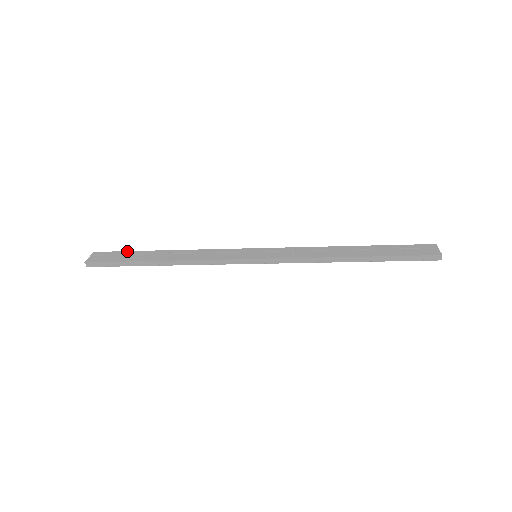
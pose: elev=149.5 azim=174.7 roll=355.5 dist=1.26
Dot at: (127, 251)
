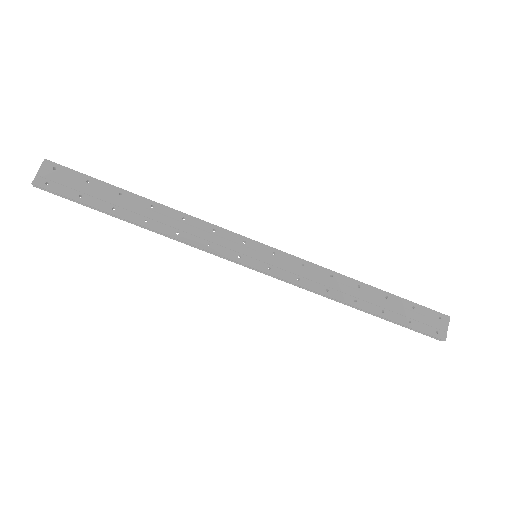
Dot at: (94, 178)
